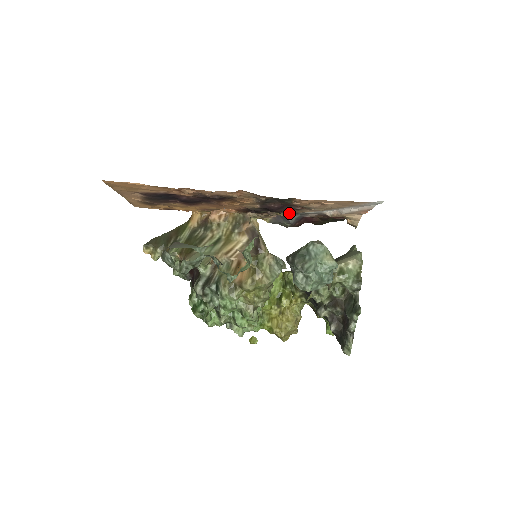
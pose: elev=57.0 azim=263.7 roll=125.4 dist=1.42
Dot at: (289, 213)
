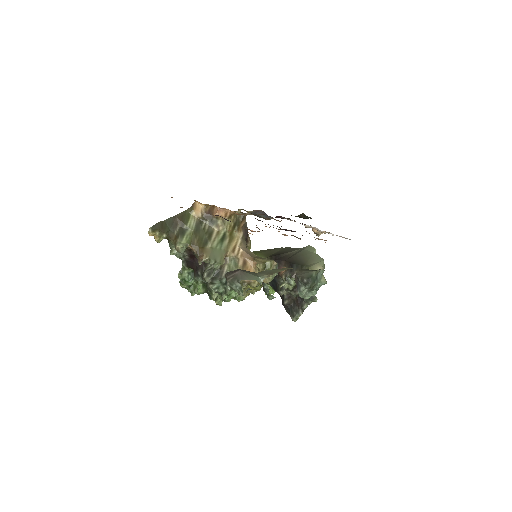
Dot at: occluded
